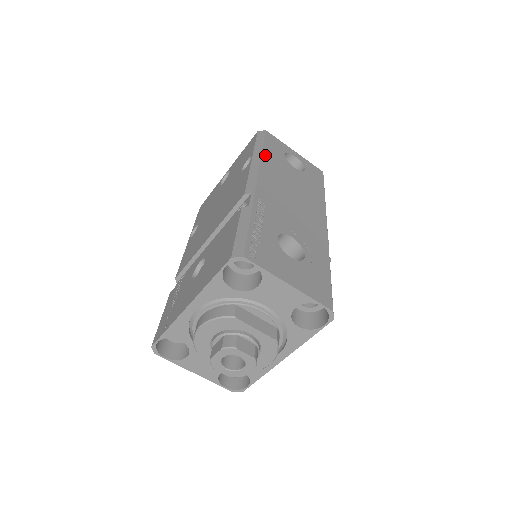
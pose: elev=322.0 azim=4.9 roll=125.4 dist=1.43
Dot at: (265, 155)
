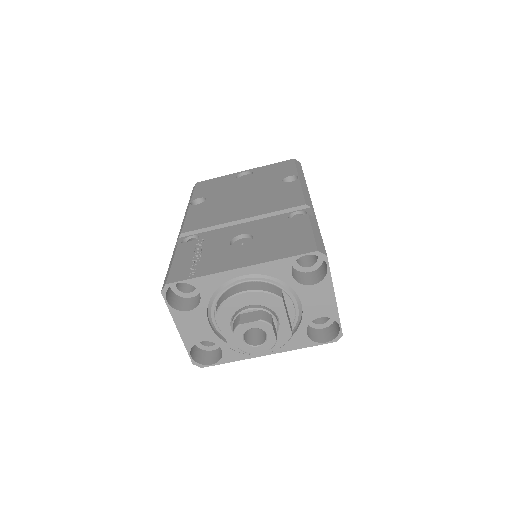
Dot at: occluded
